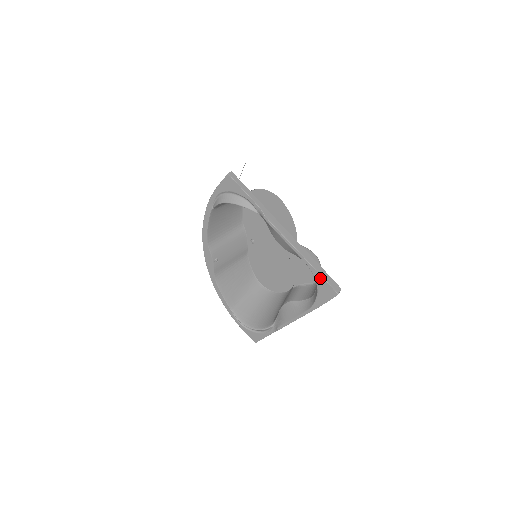
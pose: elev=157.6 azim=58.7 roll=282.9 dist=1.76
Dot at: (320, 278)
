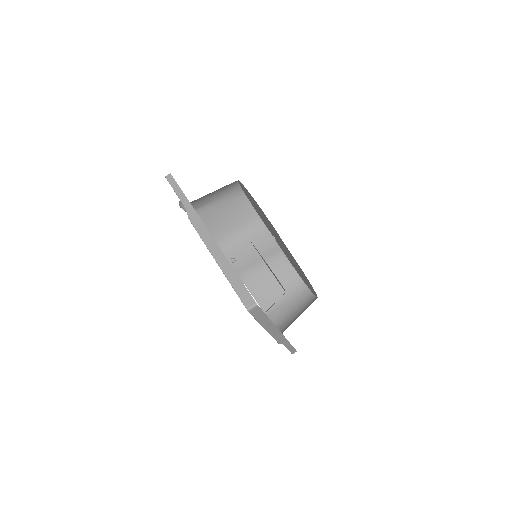
Dot at: (233, 288)
